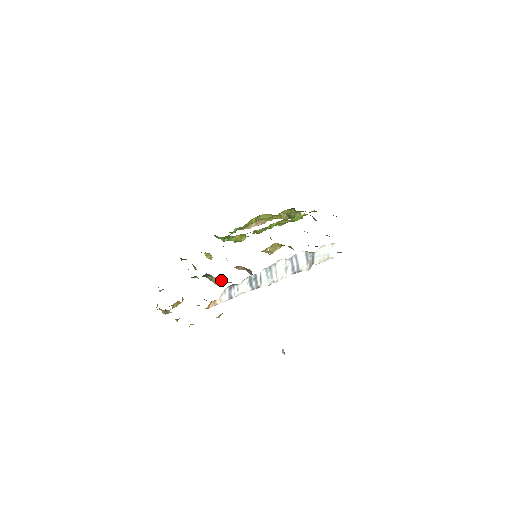
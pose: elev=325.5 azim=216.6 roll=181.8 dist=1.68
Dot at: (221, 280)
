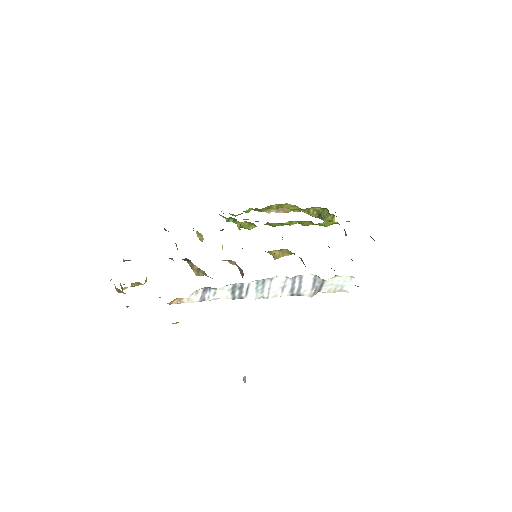
Dot at: (202, 271)
